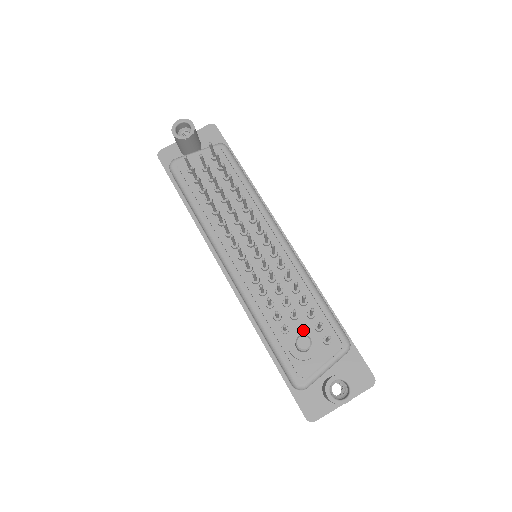
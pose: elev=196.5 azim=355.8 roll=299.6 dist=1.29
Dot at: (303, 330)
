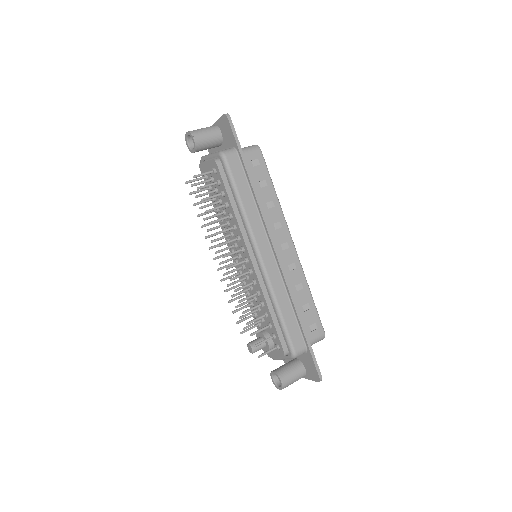
Dot at: (262, 334)
